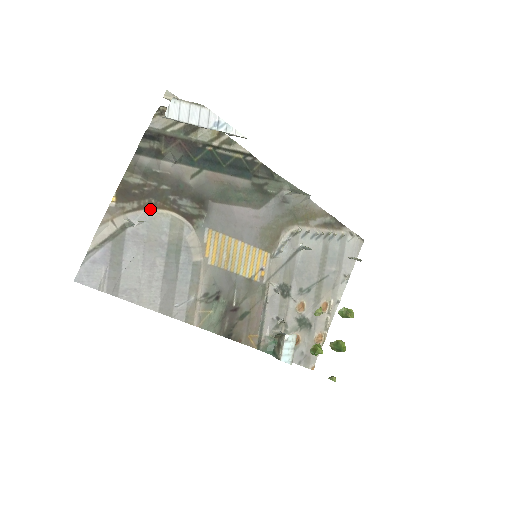
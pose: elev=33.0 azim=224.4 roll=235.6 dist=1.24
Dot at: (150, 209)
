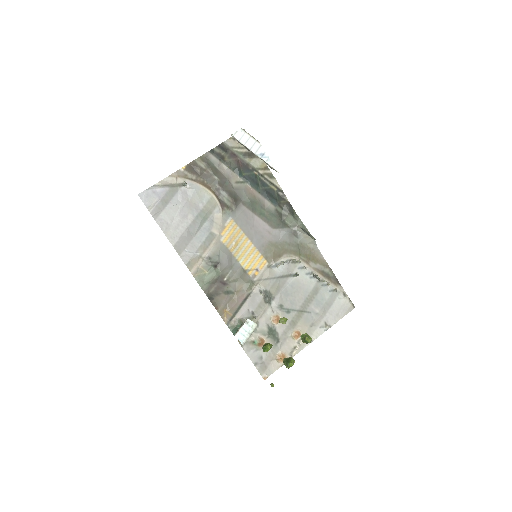
Dot at: (201, 185)
